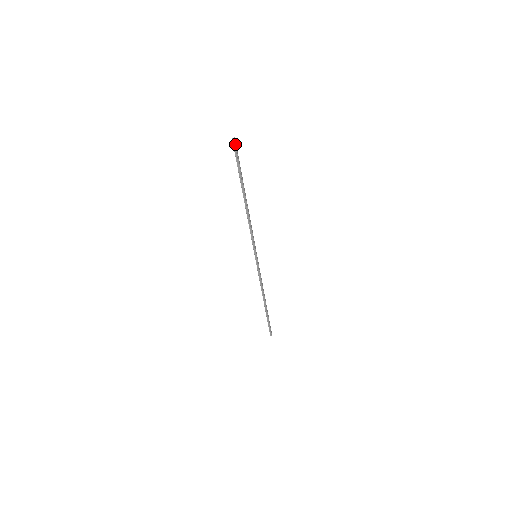
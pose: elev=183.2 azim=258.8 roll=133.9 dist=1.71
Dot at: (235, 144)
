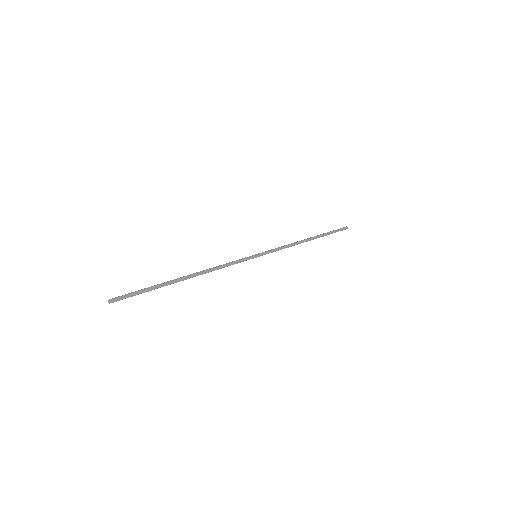
Dot at: (116, 301)
